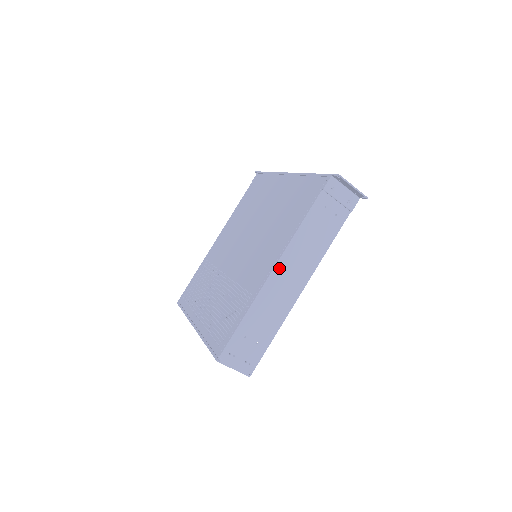
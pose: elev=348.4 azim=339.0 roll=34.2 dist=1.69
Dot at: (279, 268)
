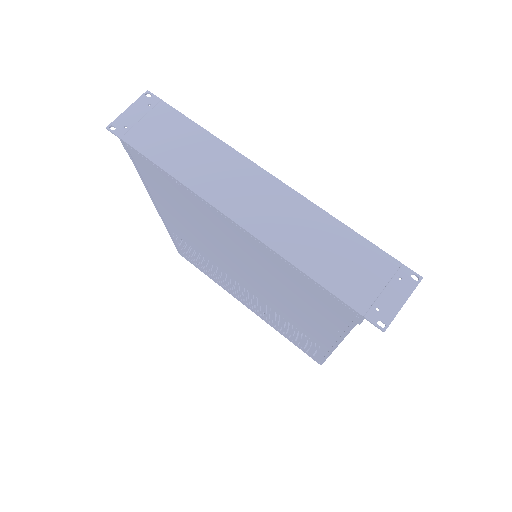
Dot at: occluded
